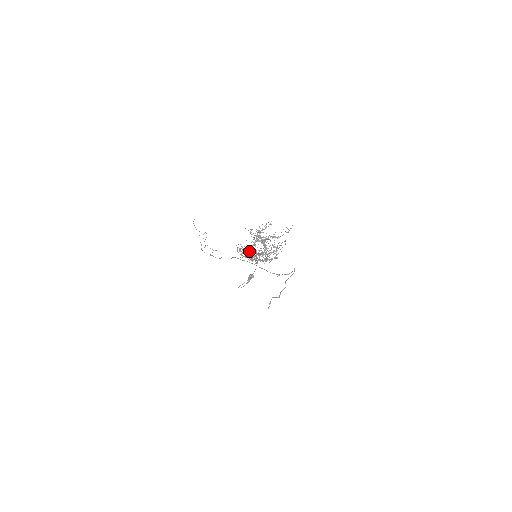
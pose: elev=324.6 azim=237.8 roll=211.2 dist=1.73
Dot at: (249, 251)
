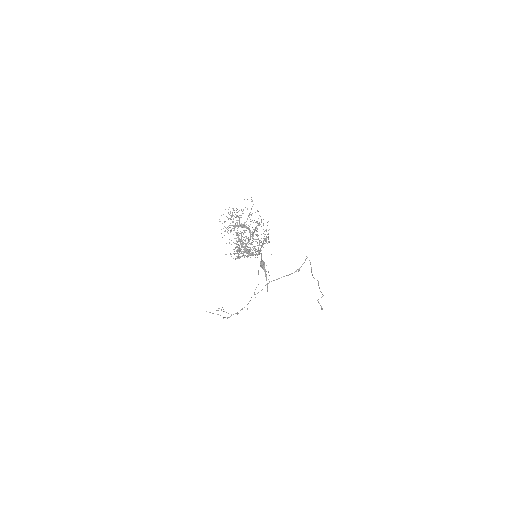
Dot at: (237, 241)
